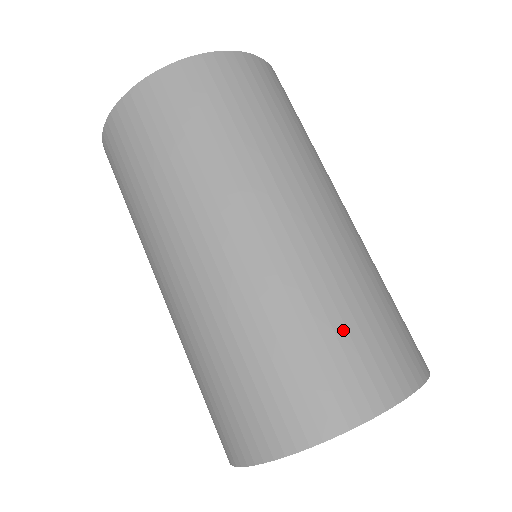
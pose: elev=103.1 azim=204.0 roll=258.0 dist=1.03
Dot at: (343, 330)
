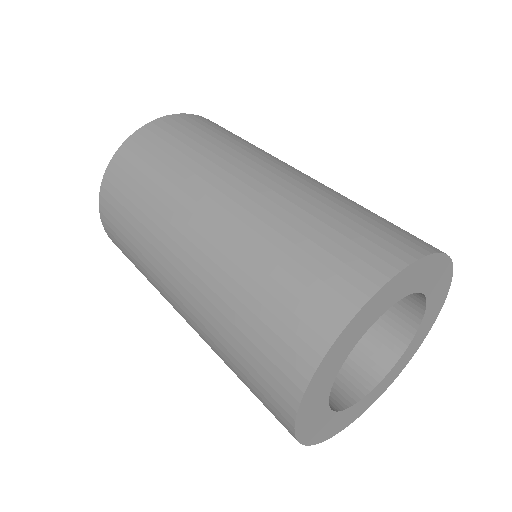
Dot at: (274, 284)
